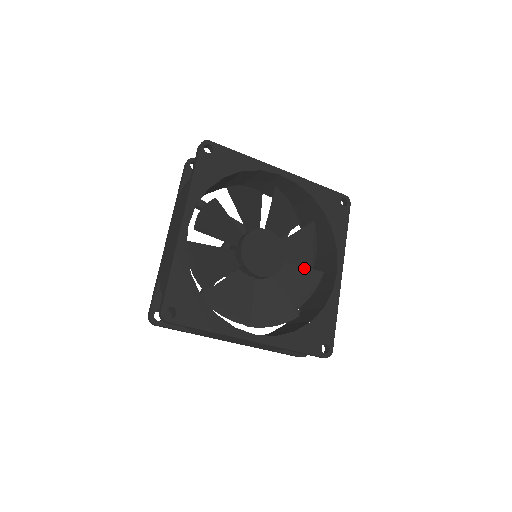
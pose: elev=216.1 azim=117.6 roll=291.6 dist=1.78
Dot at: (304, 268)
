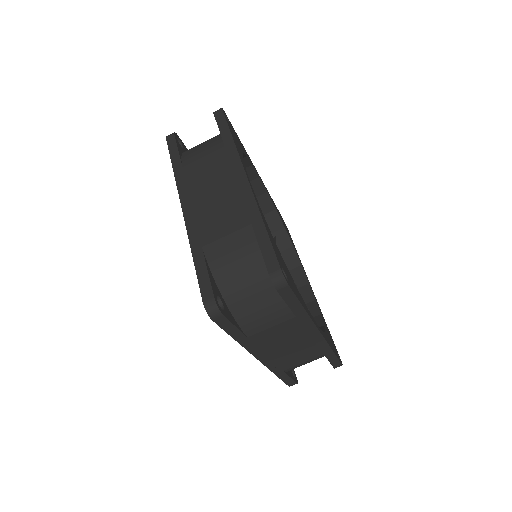
Dot at: occluded
